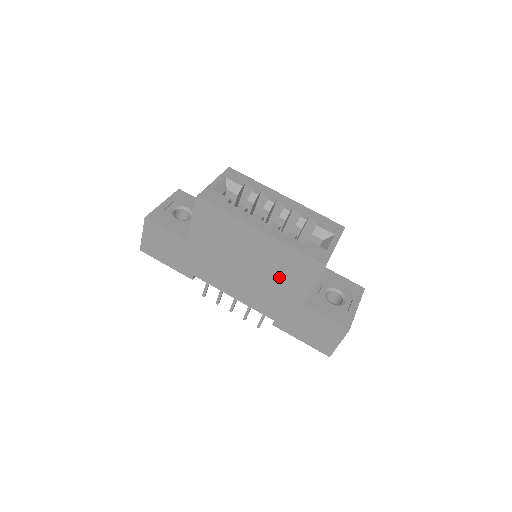
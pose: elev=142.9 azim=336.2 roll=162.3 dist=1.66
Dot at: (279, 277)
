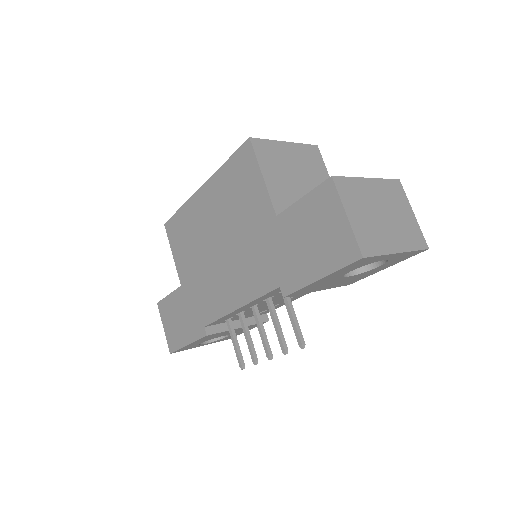
Dot at: (240, 215)
